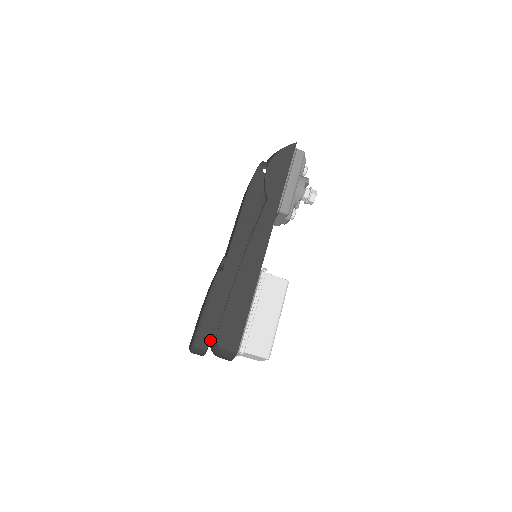
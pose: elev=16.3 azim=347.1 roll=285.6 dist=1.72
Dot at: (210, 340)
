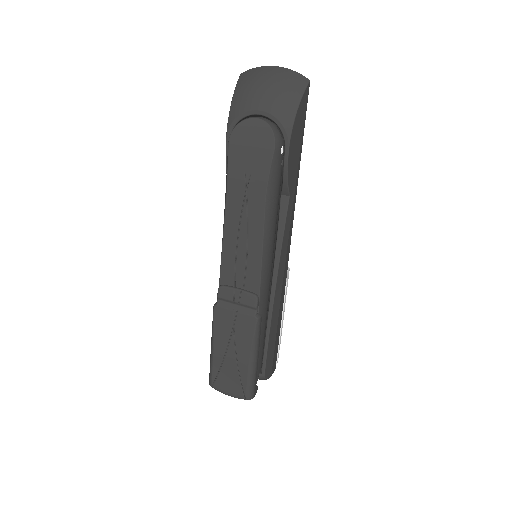
Dot at: occluded
